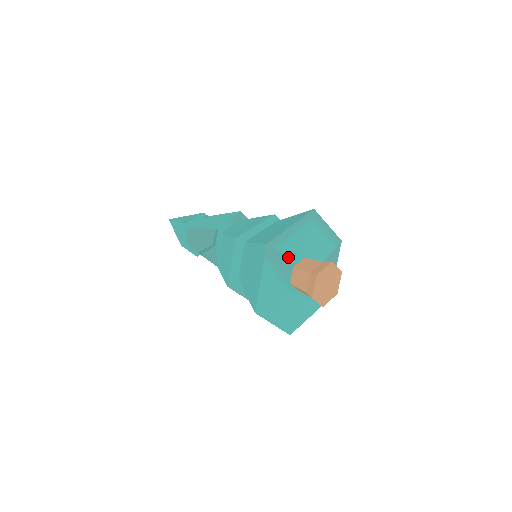
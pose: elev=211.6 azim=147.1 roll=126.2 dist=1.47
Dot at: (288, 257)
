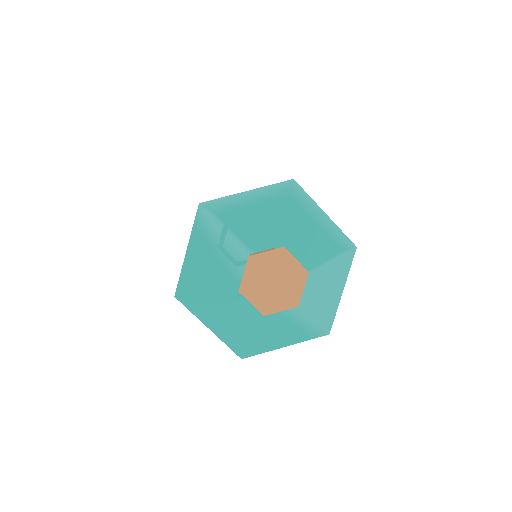
Dot at: (240, 236)
